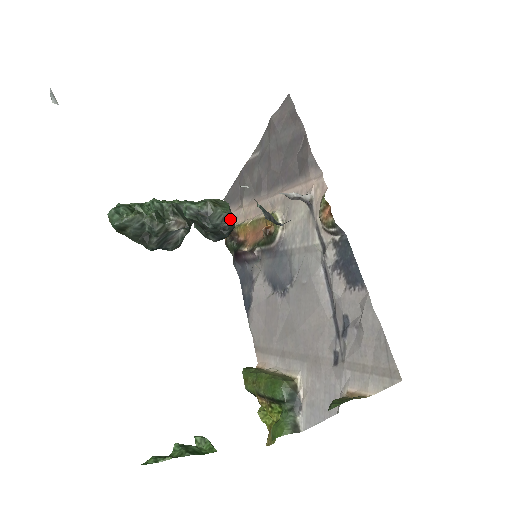
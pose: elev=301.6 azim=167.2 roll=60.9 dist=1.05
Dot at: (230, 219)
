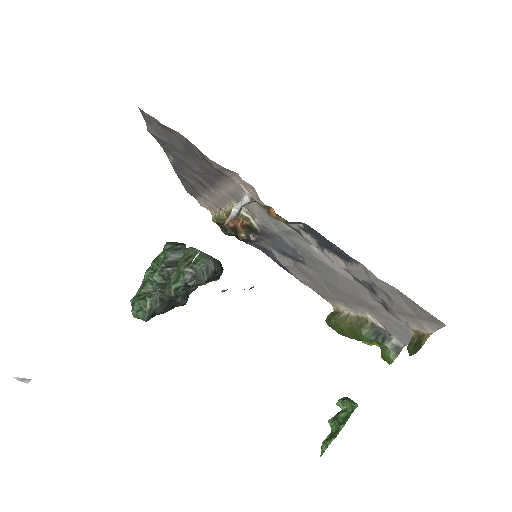
Dot at: (211, 263)
